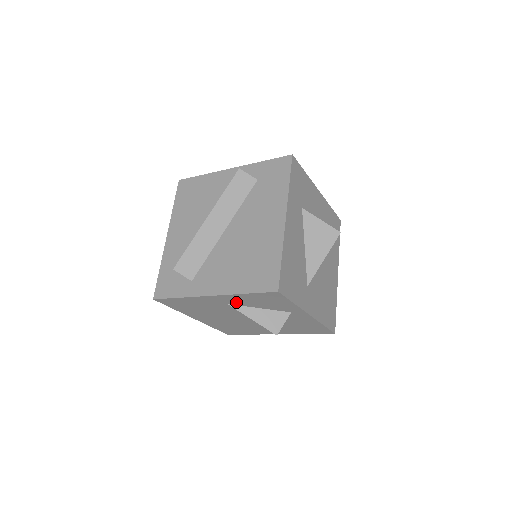
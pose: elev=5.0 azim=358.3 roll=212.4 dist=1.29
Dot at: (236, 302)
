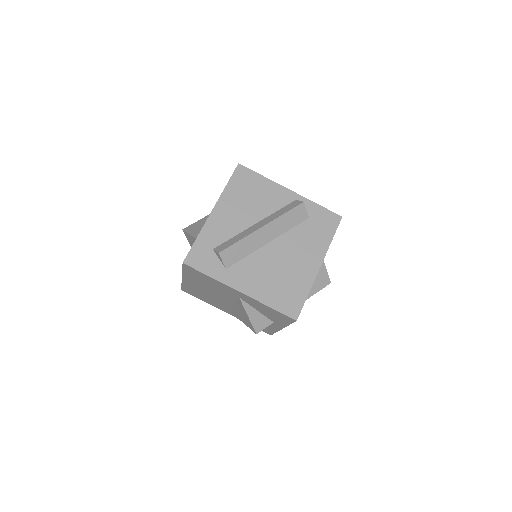
Dot at: (249, 301)
